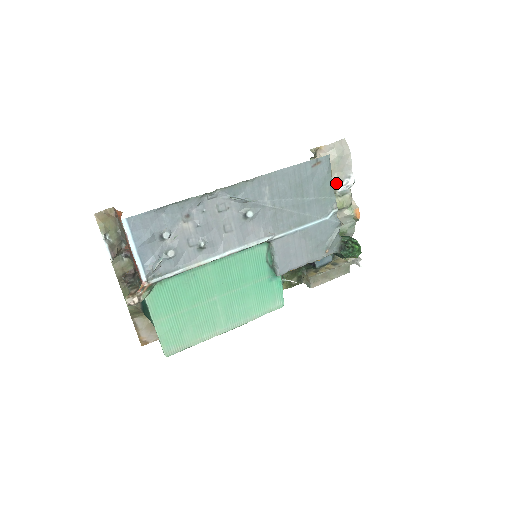
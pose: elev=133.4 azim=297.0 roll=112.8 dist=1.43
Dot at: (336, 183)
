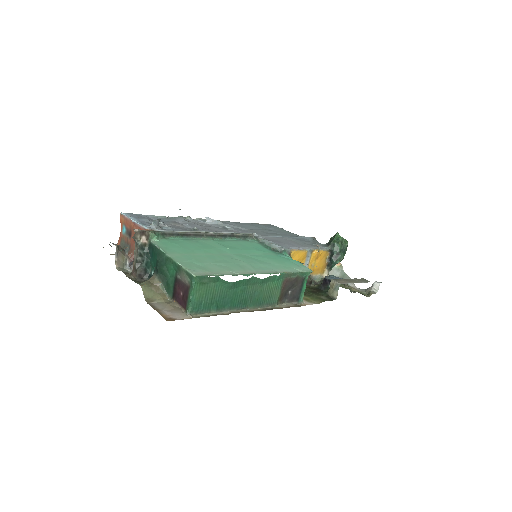
Dot at: occluded
